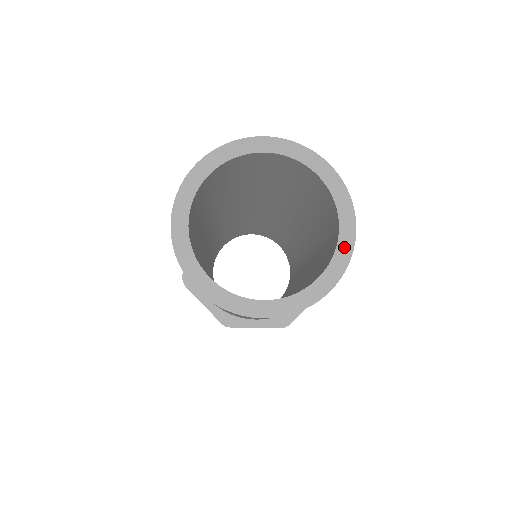
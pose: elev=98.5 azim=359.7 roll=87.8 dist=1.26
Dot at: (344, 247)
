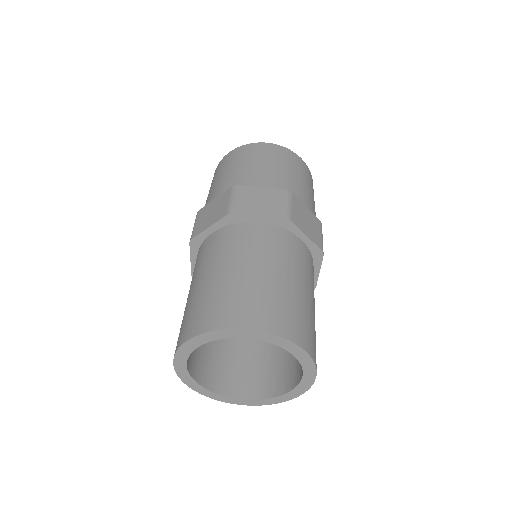
Dot at: (304, 386)
